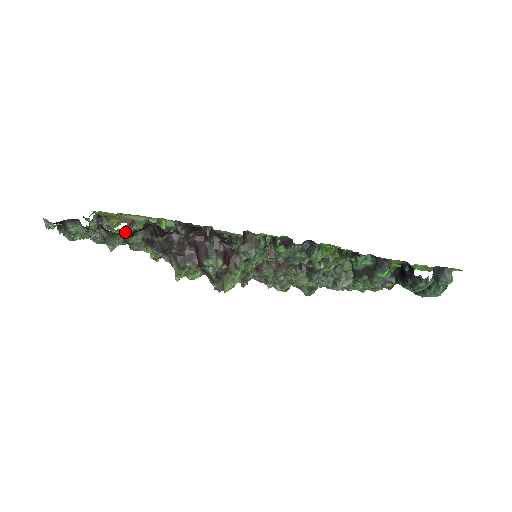
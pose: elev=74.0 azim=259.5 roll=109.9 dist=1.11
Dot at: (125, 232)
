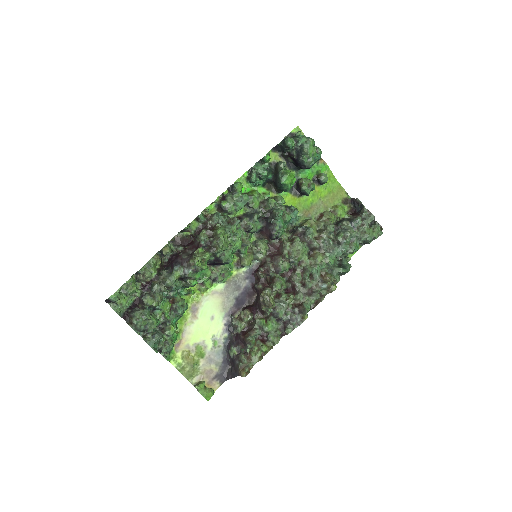
Dot at: (173, 309)
